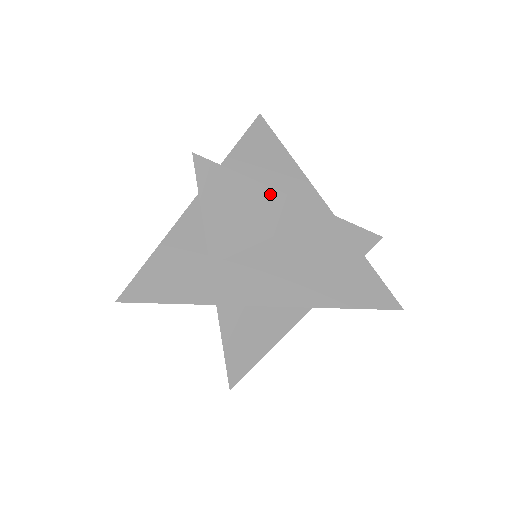
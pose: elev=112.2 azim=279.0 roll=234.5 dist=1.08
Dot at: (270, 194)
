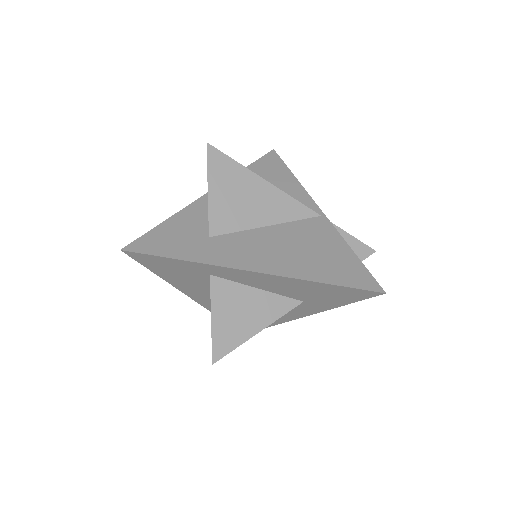
Dot at: (270, 189)
